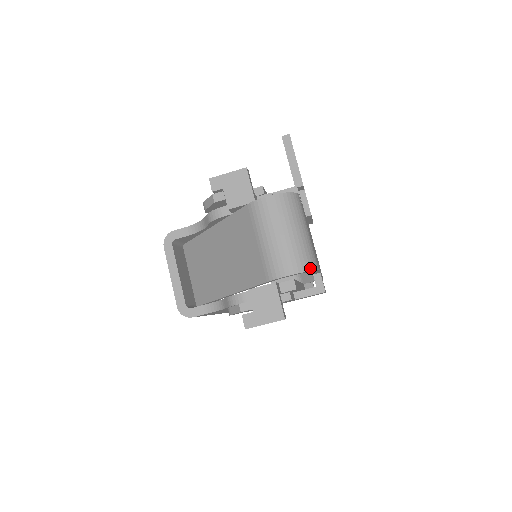
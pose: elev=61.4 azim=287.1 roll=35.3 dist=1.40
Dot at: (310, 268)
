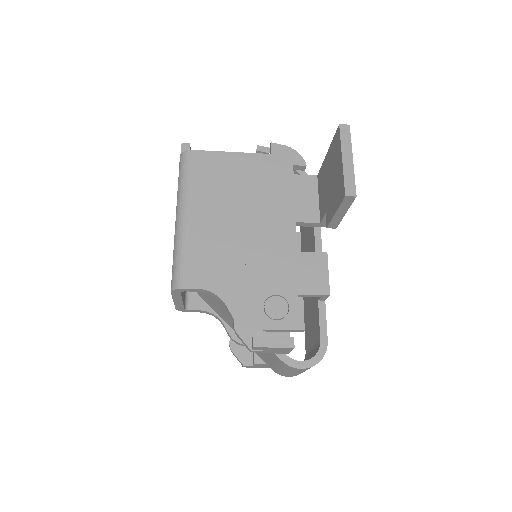
Dot at: occluded
